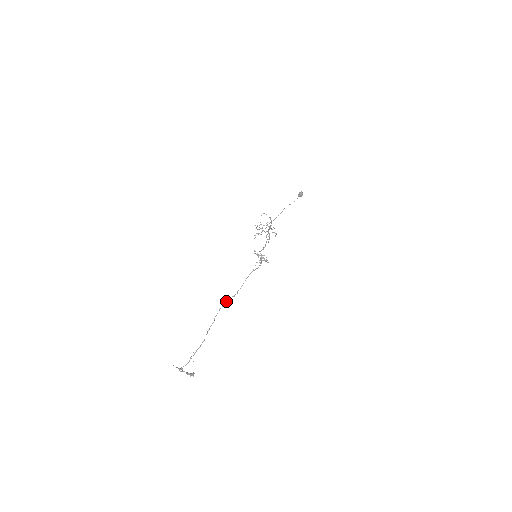
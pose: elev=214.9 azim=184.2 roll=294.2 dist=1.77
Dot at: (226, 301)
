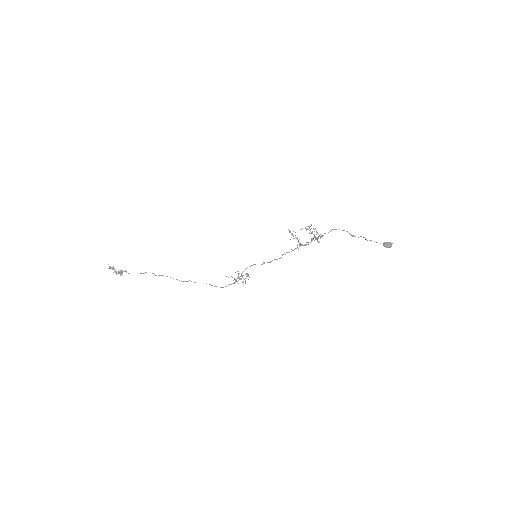
Dot at: occluded
